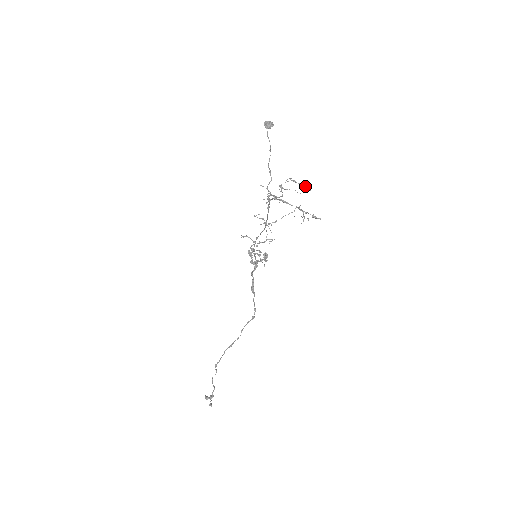
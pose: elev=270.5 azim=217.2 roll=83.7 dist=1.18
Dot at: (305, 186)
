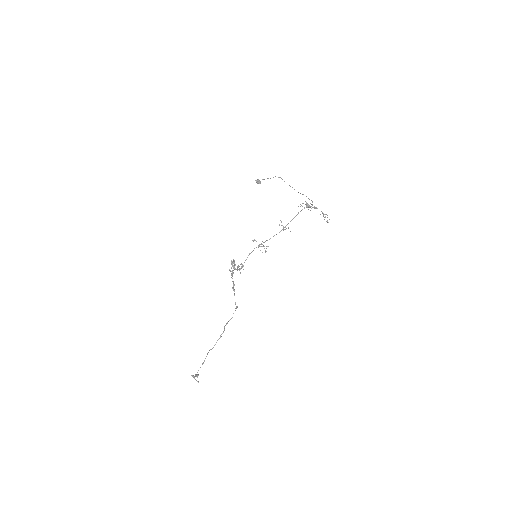
Dot at: (314, 208)
